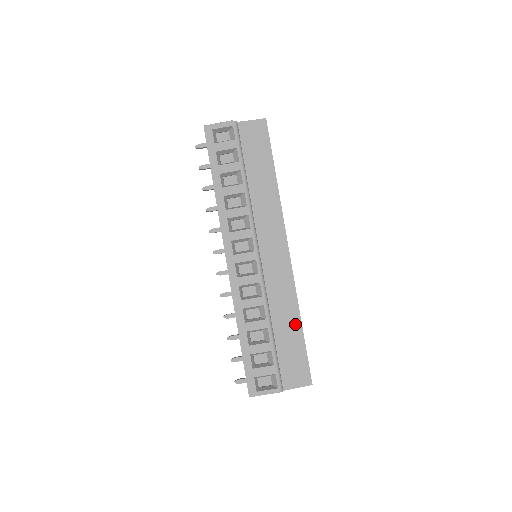
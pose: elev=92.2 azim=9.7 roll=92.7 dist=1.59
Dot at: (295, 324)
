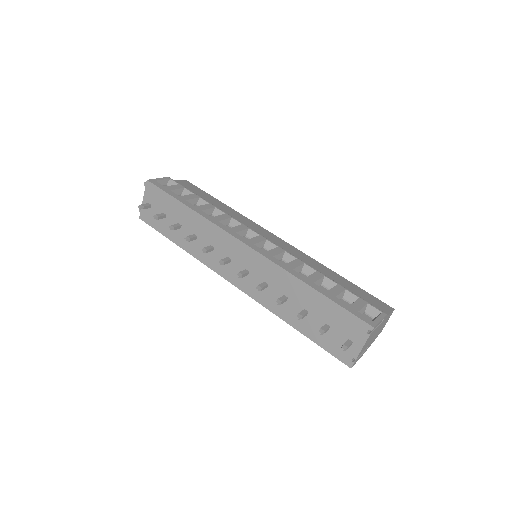
Dot at: (335, 275)
